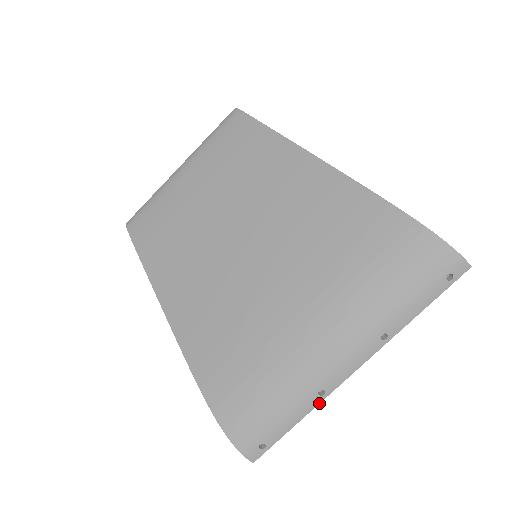
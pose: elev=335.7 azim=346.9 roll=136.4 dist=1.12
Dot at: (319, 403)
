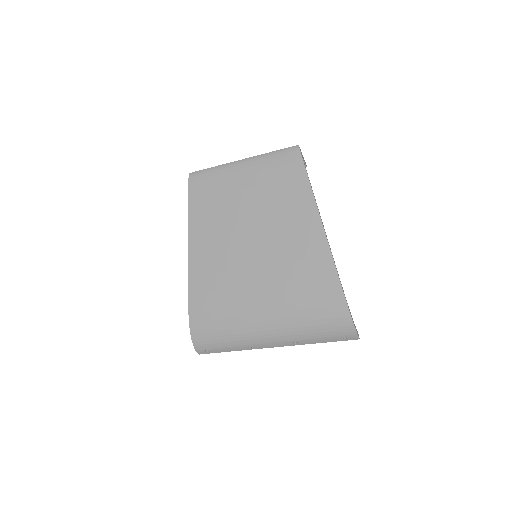
Dot at: occluded
